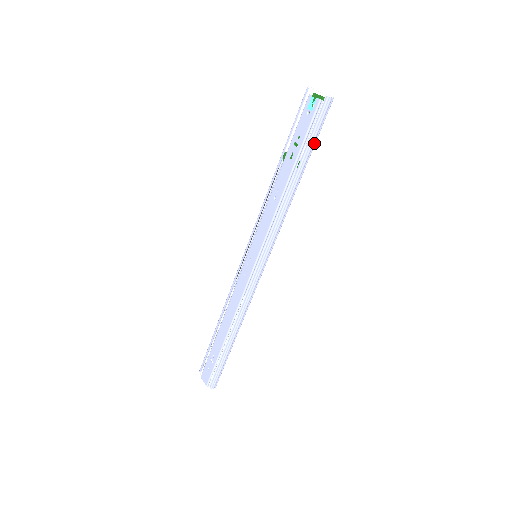
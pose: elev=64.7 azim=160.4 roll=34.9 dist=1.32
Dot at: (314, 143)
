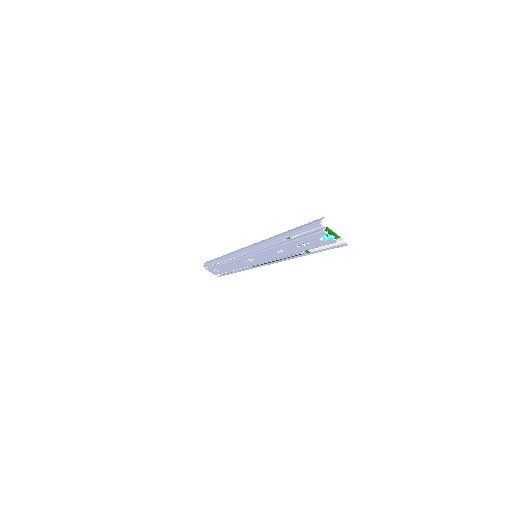
Dot at: occluded
